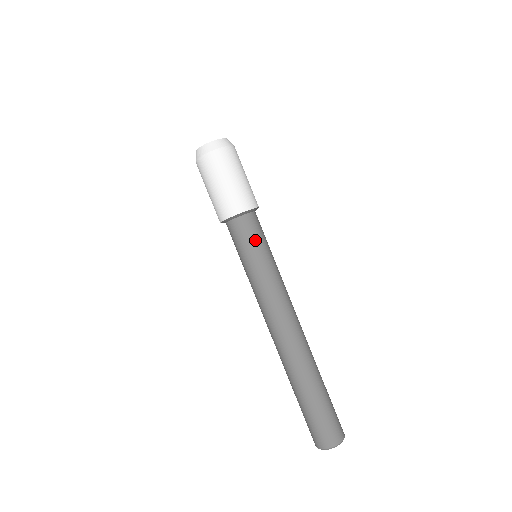
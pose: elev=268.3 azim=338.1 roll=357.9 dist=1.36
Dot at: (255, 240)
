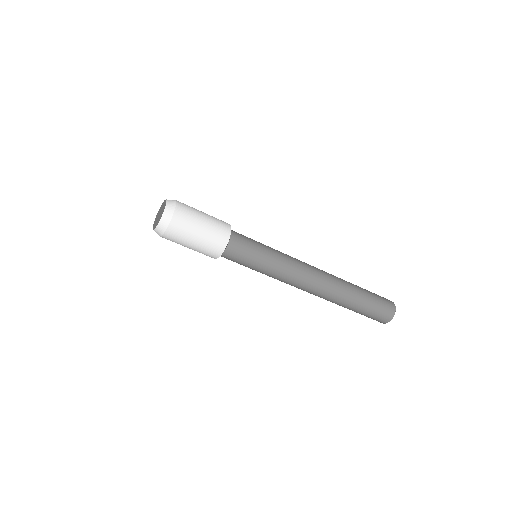
Dot at: (250, 251)
